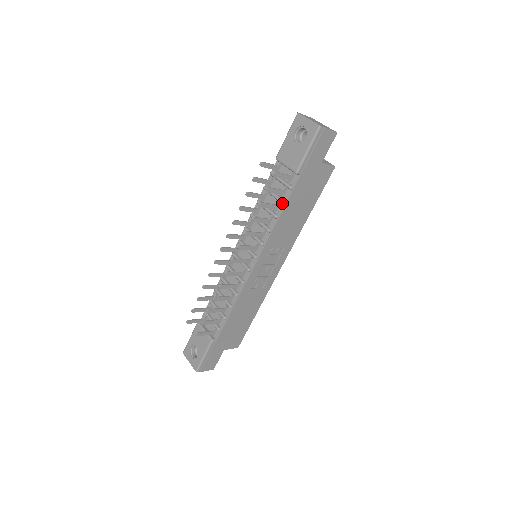
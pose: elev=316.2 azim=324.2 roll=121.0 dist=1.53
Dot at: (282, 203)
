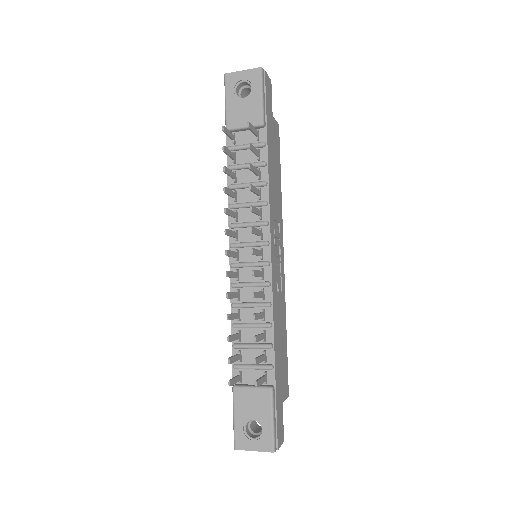
Dot at: (264, 164)
